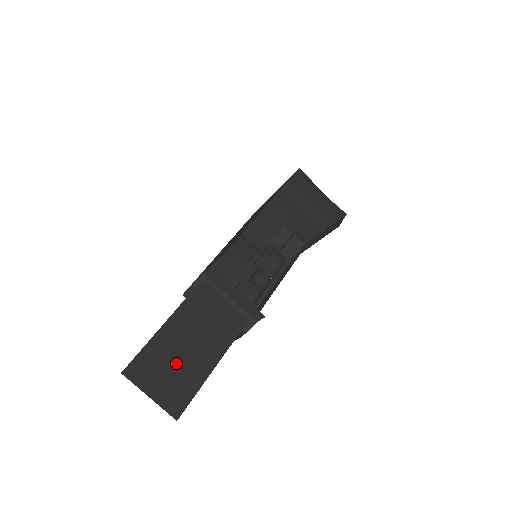
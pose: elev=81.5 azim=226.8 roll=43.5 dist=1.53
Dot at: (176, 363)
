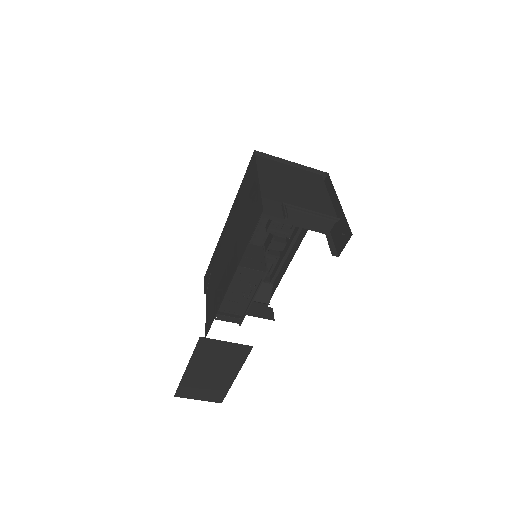
Dot at: (206, 383)
